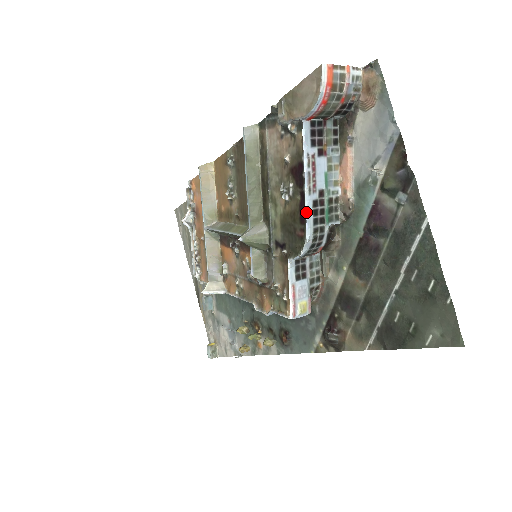
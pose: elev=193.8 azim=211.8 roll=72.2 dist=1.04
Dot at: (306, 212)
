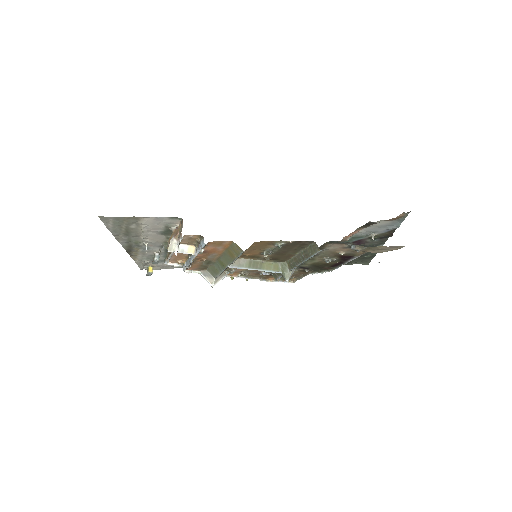
Dot at: occluded
